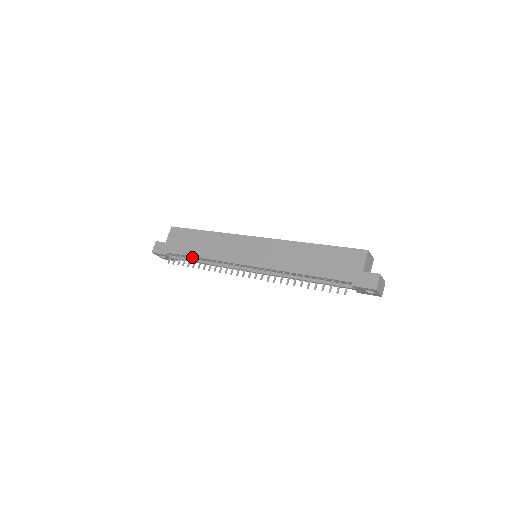
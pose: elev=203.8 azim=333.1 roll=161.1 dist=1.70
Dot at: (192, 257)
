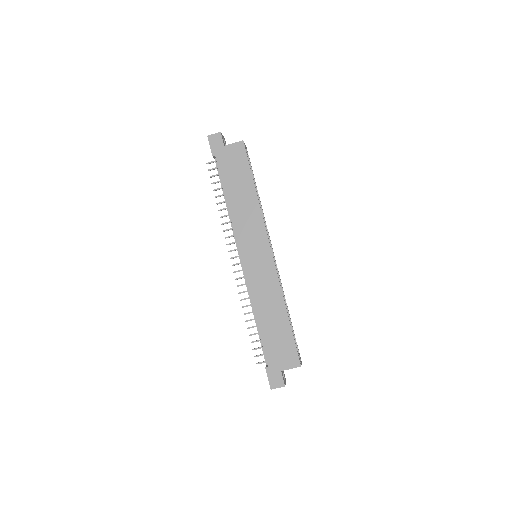
Dot at: (224, 189)
